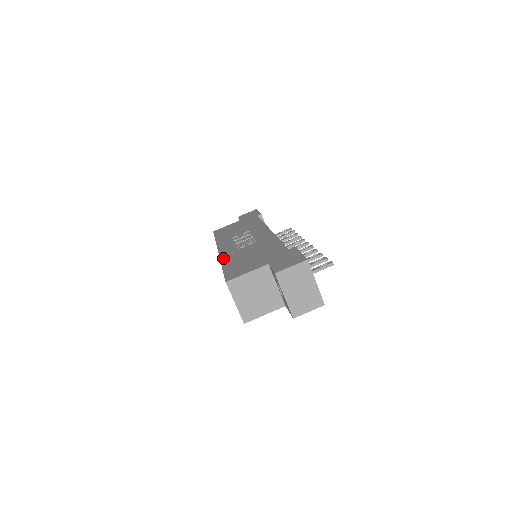
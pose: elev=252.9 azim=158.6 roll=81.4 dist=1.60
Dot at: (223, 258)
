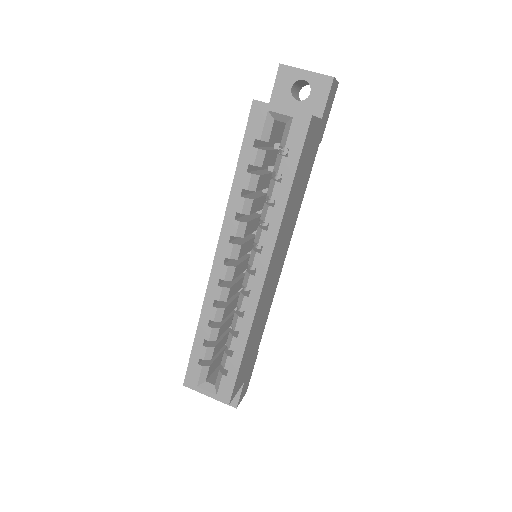
Dot at: (227, 206)
